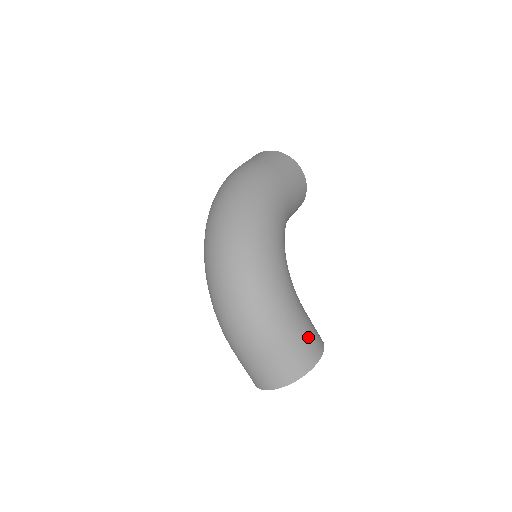
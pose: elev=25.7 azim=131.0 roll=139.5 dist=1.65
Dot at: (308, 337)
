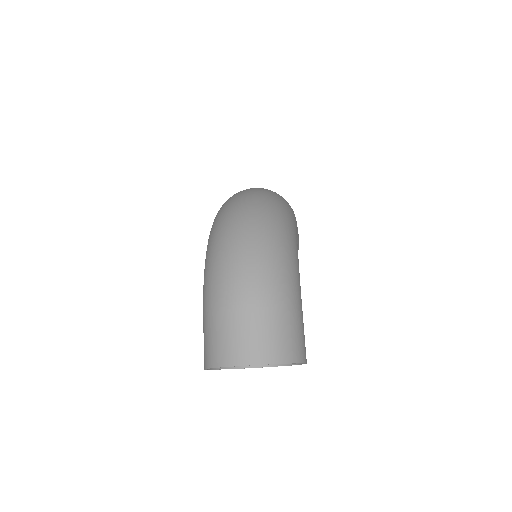
Dot at: (303, 331)
